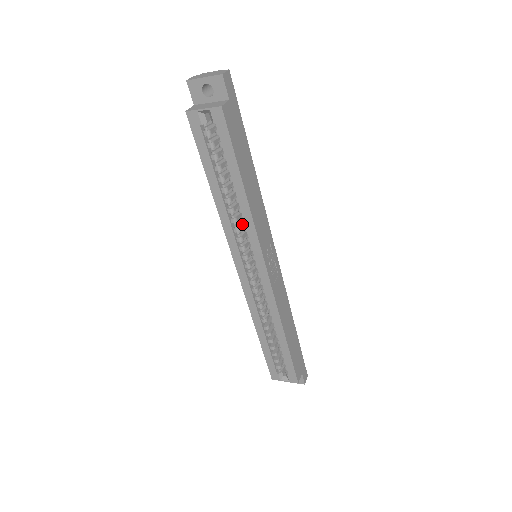
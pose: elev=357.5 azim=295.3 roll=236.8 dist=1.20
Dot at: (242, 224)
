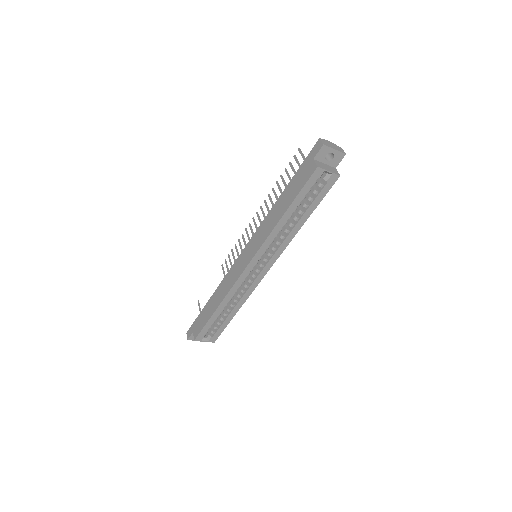
Dot at: occluded
